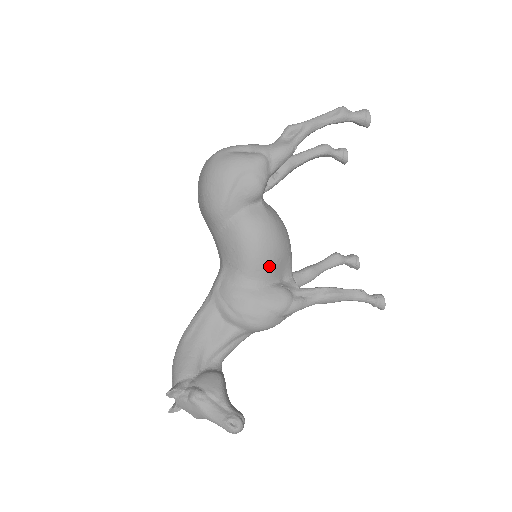
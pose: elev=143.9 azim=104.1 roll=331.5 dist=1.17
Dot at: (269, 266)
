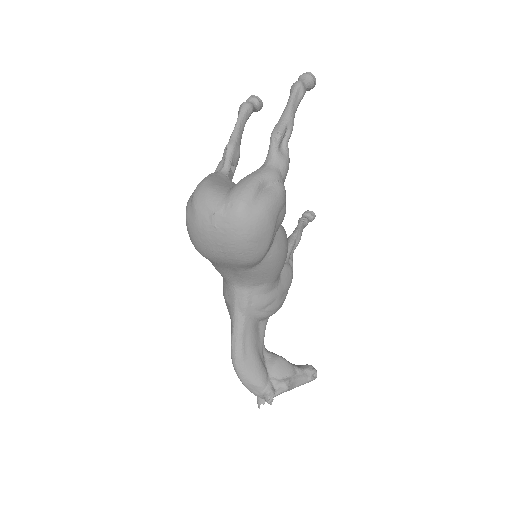
Dot at: occluded
